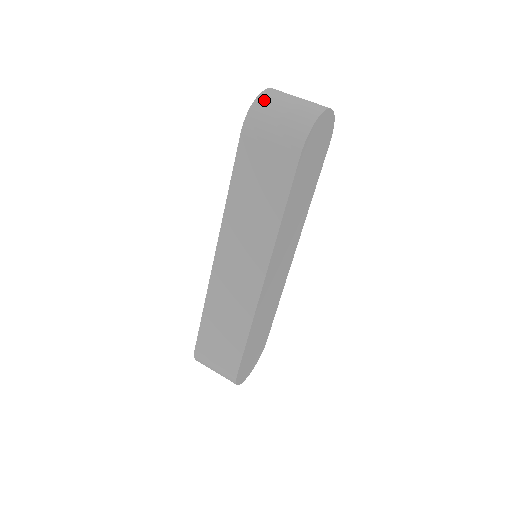
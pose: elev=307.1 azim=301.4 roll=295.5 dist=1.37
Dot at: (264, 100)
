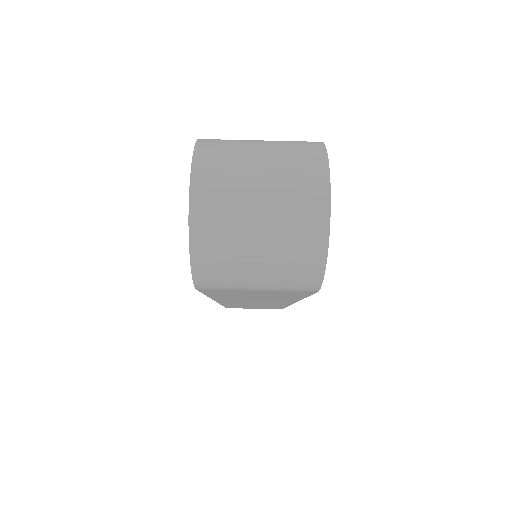
Dot at: (207, 249)
